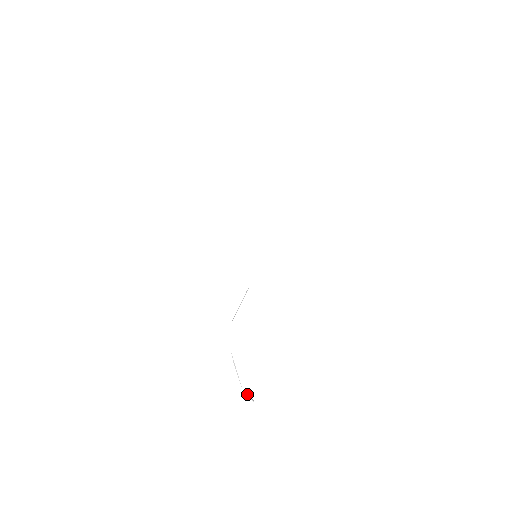
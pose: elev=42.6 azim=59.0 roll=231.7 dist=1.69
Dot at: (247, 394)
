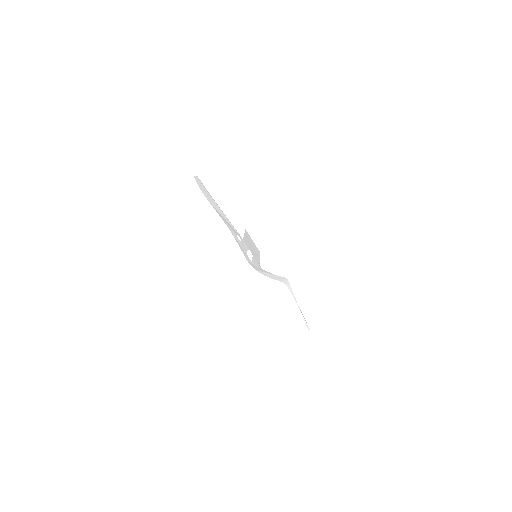
Dot at: (312, 334)
